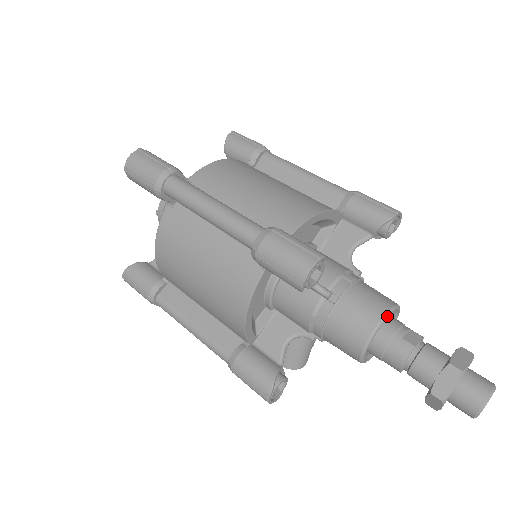
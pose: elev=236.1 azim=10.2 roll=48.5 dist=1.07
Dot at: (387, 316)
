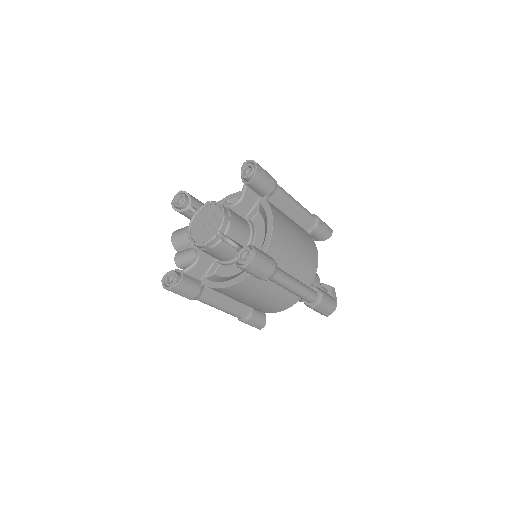
Dot at: occluded
